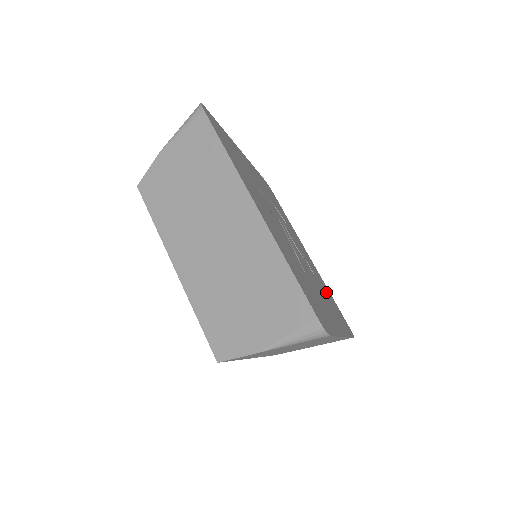
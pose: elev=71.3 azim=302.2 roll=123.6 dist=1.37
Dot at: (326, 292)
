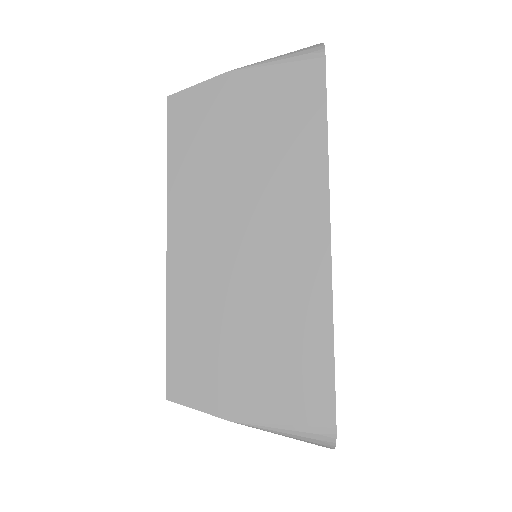
Dot at: occluded
